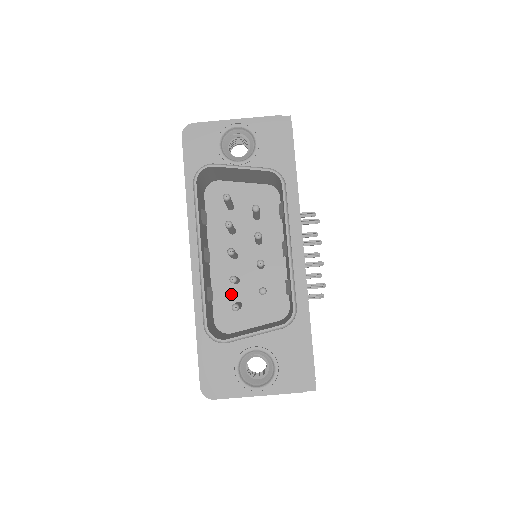
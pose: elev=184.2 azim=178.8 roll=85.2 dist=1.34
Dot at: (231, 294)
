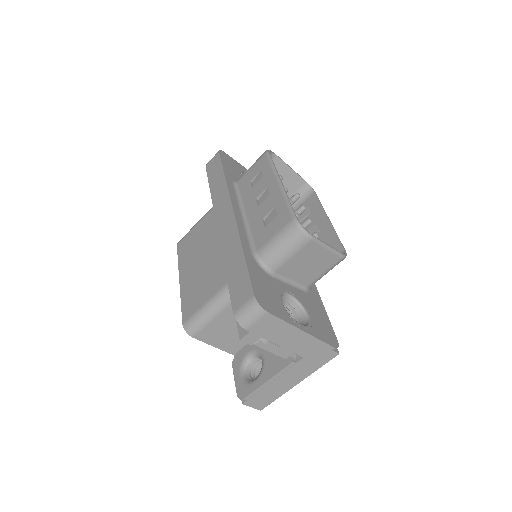
Dot at: occluded
